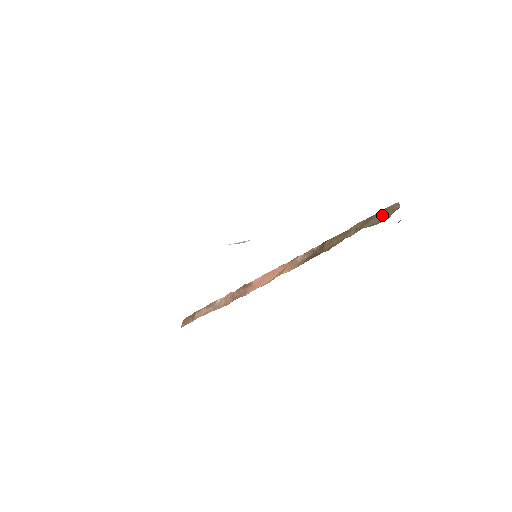
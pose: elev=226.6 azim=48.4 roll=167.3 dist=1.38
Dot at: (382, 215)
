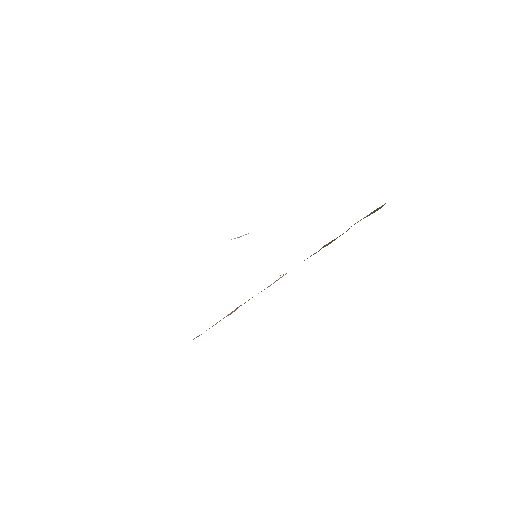
Dot at: (377, 209)
